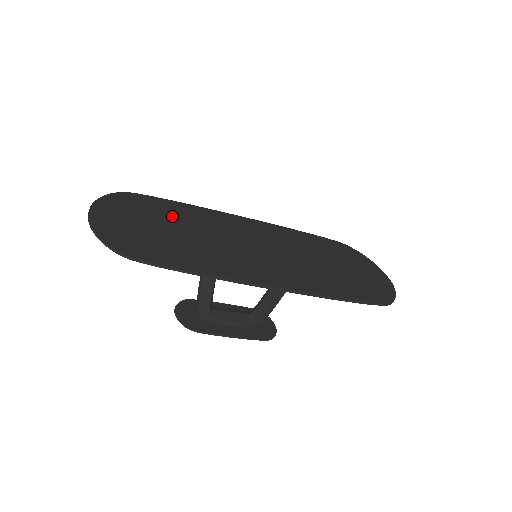
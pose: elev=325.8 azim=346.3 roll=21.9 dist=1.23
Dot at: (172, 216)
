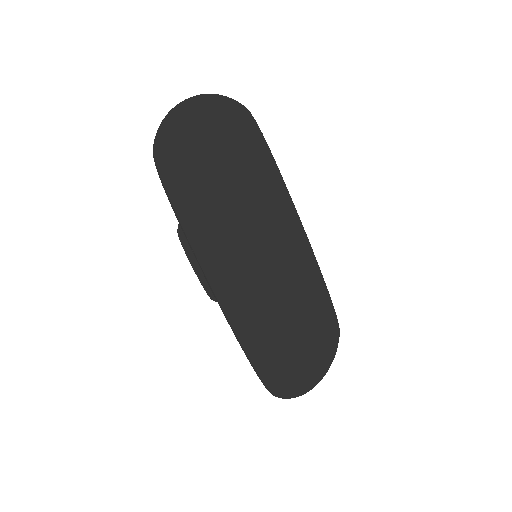
Dot at: (246, 164)
